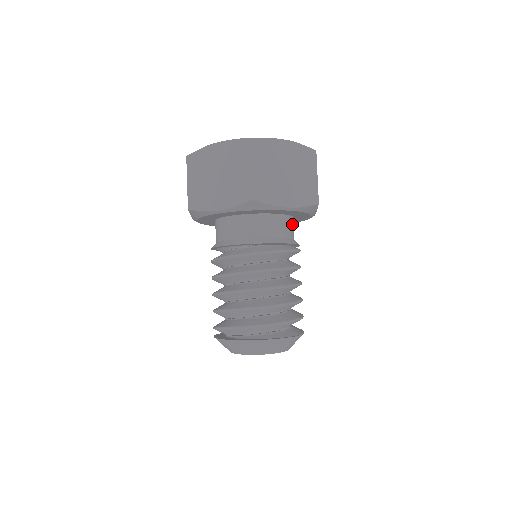
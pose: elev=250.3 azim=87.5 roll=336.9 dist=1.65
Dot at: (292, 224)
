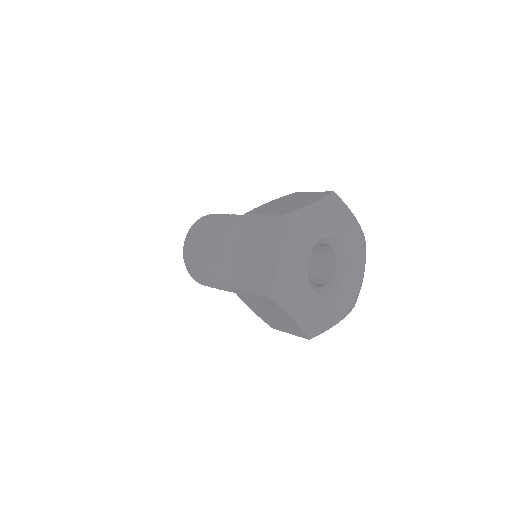
Dot at: occluded
